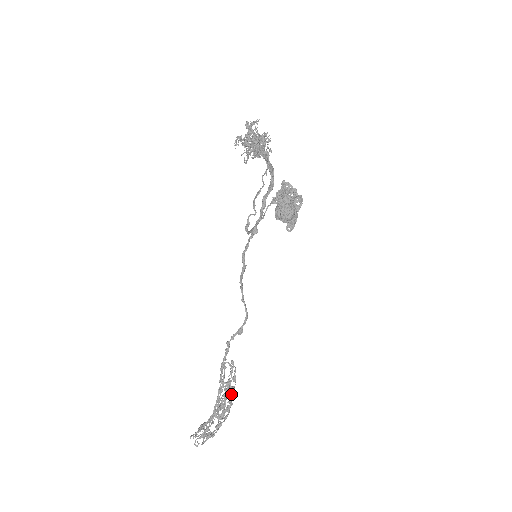
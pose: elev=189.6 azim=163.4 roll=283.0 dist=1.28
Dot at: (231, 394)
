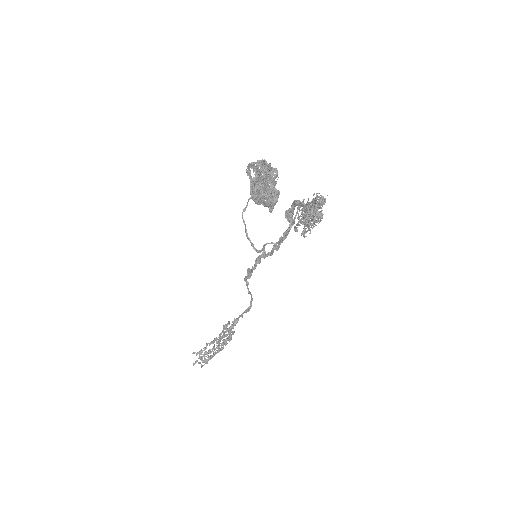
Dot at: occluded
